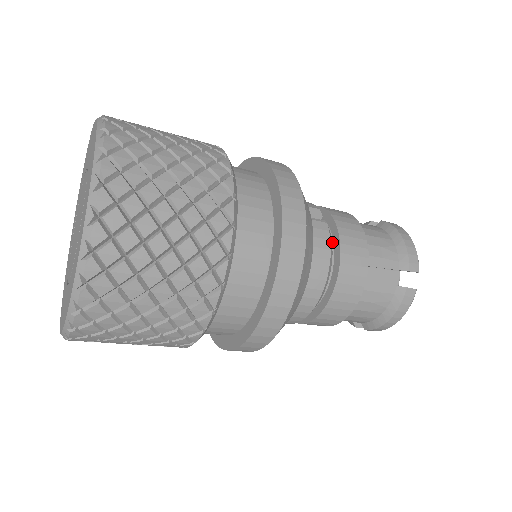
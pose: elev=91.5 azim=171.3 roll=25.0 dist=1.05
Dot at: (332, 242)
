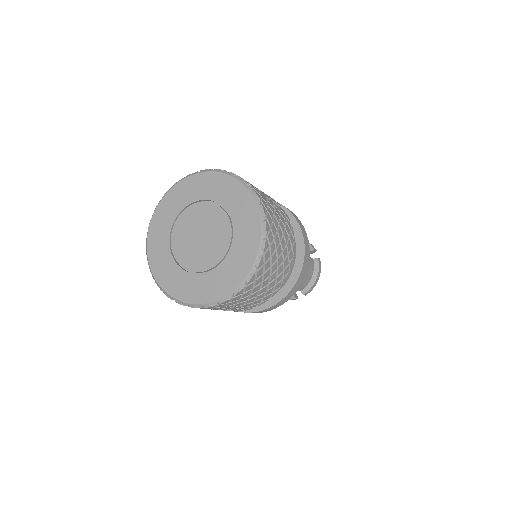
Dot at: occluded
